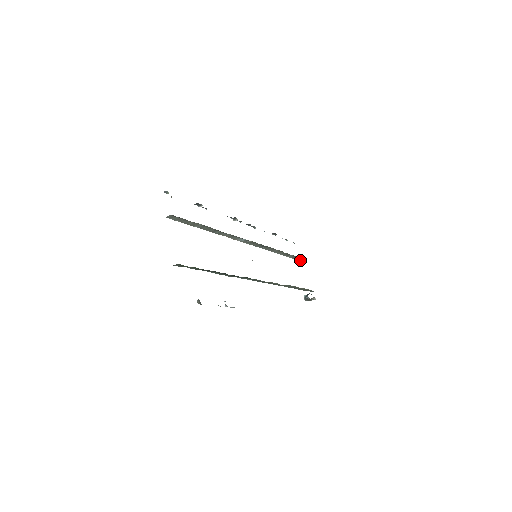
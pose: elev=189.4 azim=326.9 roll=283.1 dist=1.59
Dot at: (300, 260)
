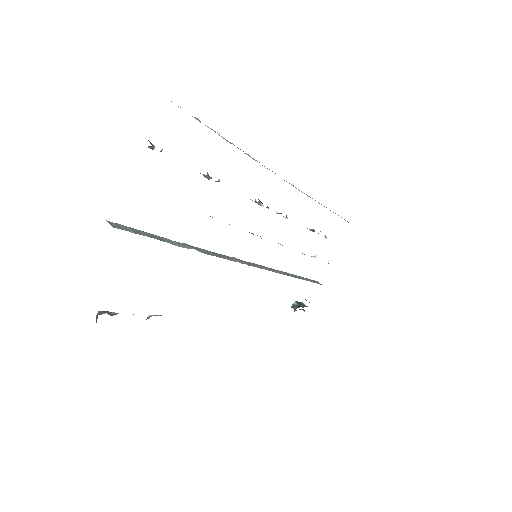
Dot at: occluded
